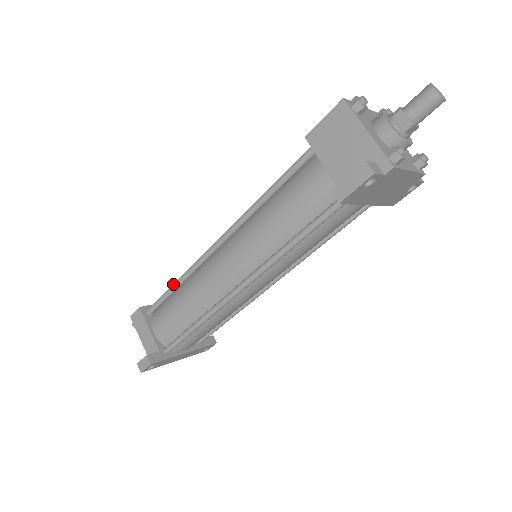
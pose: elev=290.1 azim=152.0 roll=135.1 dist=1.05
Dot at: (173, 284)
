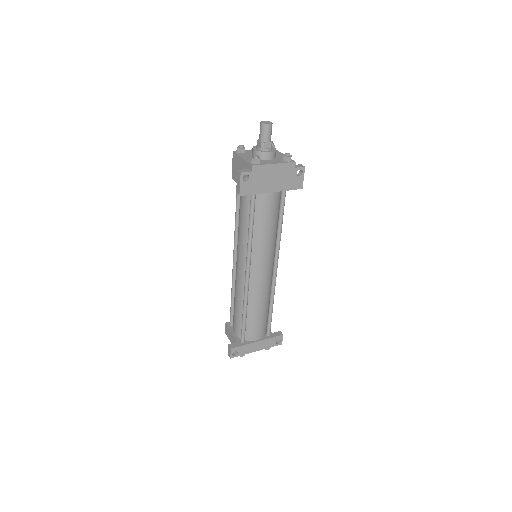
Dot at: (231, 297)
